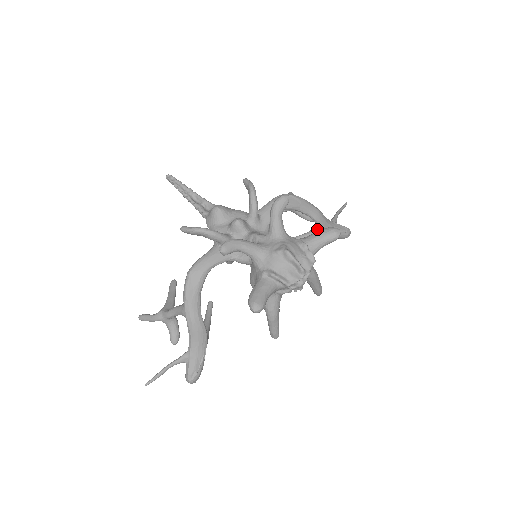
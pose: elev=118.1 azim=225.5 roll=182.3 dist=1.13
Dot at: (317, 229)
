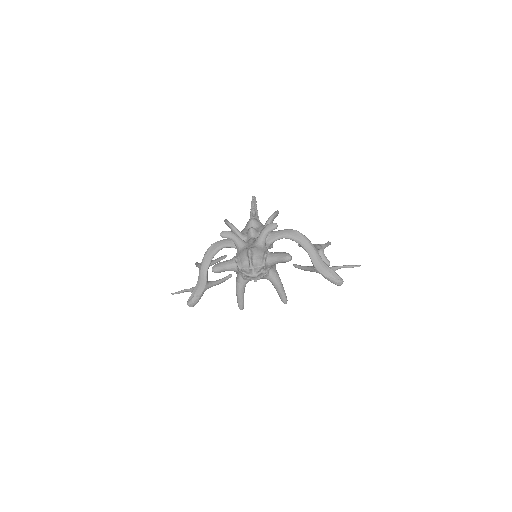
Dot at: occluded
